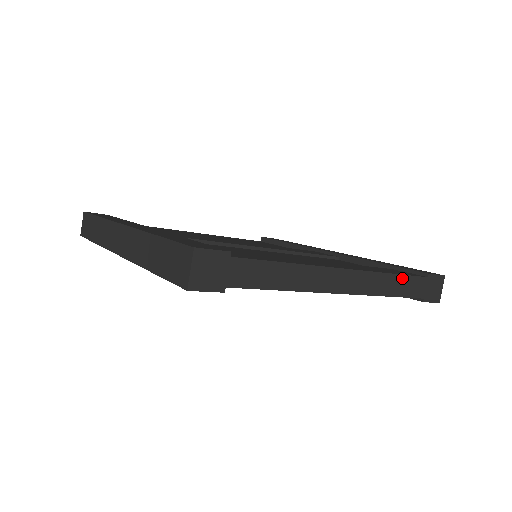
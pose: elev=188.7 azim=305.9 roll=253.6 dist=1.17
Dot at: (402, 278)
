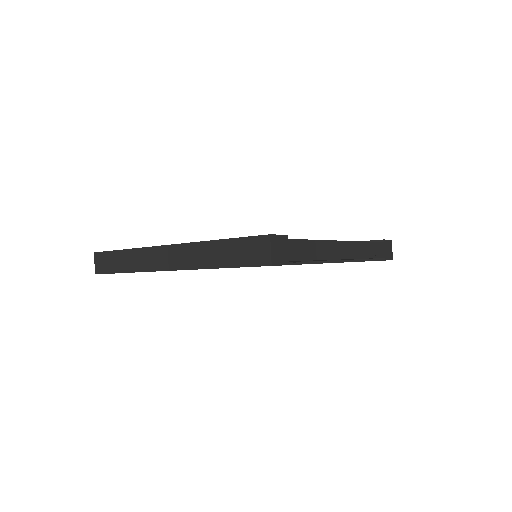
Dot at: (372, 244)
